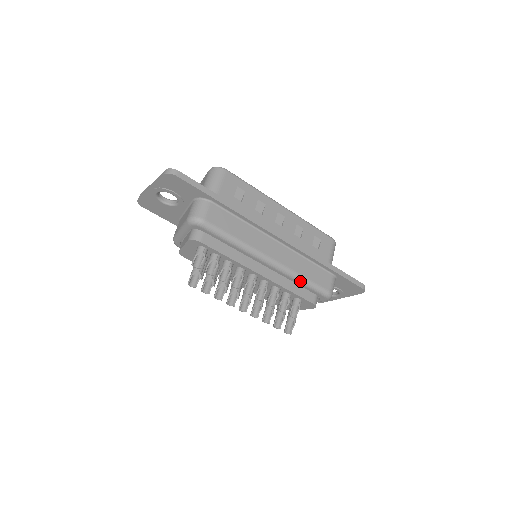
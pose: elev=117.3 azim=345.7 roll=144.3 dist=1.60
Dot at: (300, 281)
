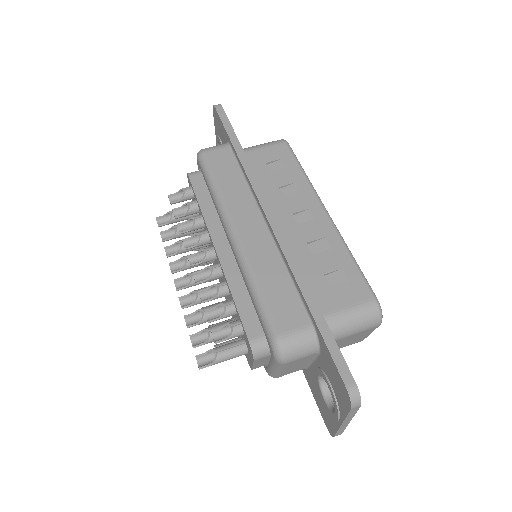
Dot at: (250, 287)
